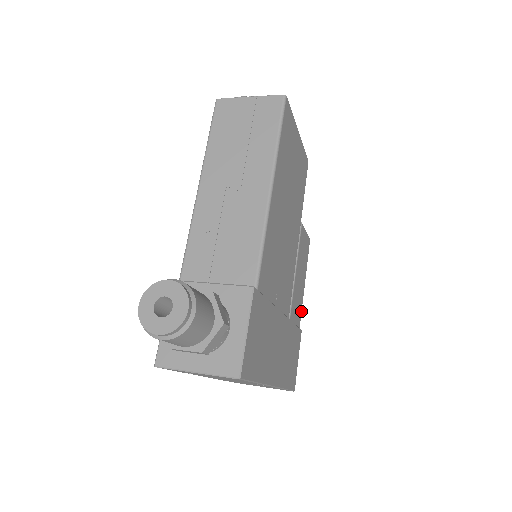
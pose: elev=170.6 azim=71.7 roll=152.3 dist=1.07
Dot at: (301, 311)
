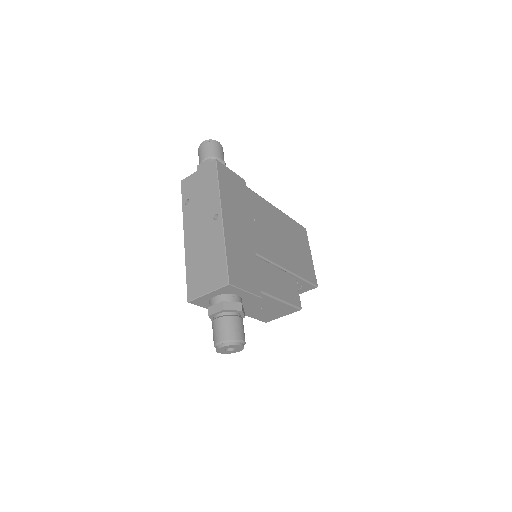
Dot at: (269, 293)
